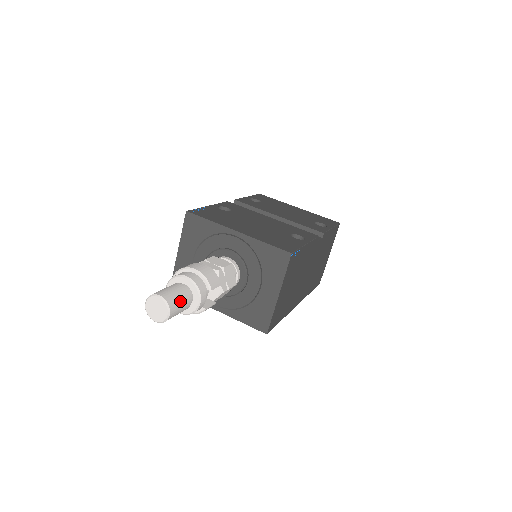
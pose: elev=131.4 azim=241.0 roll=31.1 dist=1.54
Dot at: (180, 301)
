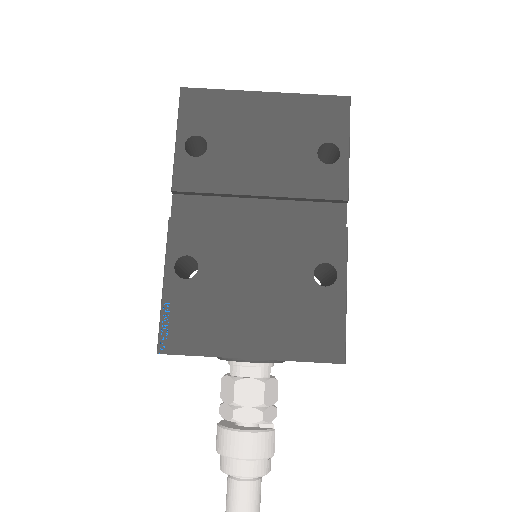
Dot at: (258, 505)
